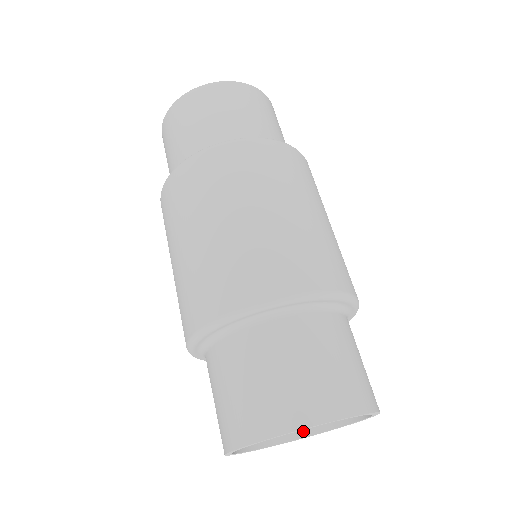
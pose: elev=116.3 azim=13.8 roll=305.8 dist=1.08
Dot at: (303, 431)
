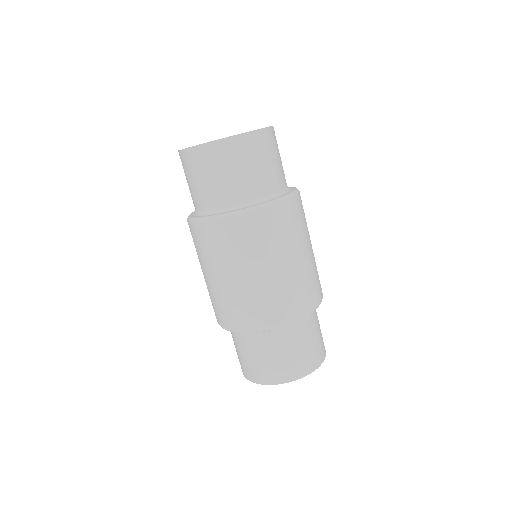
Dot at: occluded
